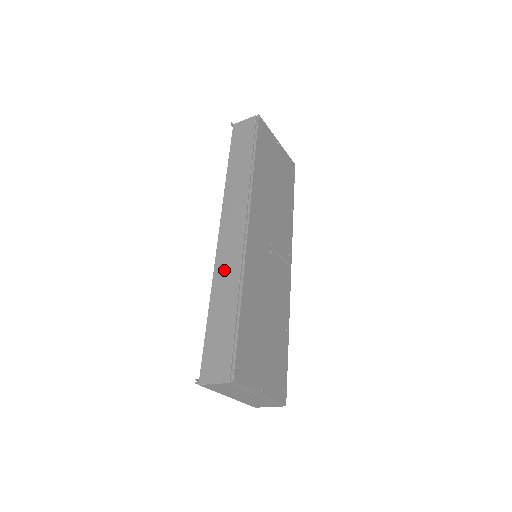
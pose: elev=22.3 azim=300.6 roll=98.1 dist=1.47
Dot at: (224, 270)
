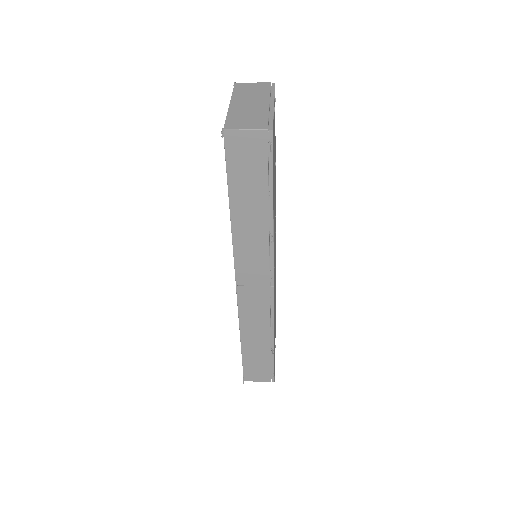
Dot at: (251, 319)
